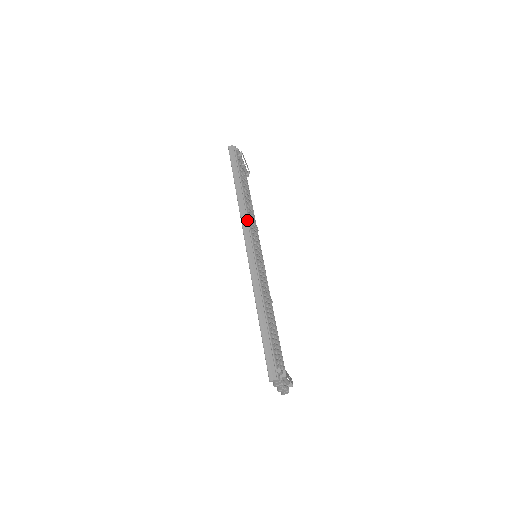
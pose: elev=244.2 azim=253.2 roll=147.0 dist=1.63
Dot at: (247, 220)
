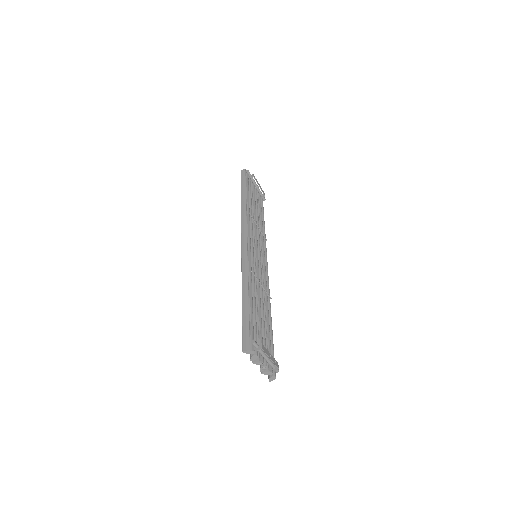
Dot at: (246, 223)
